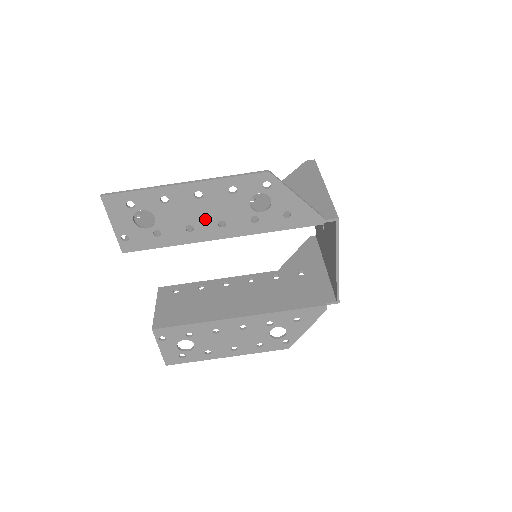
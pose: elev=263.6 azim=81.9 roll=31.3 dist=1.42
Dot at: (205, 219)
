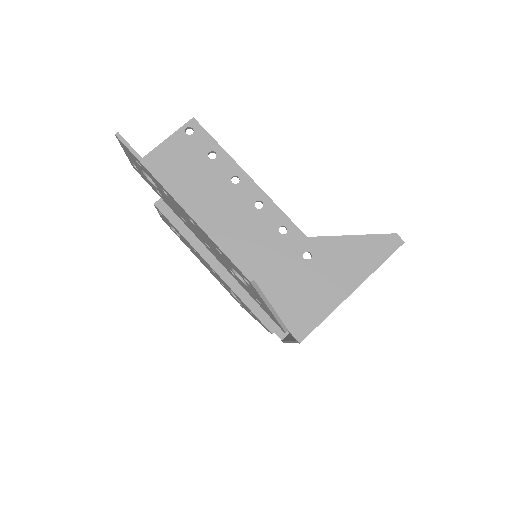
Dot at: (195, 230)
